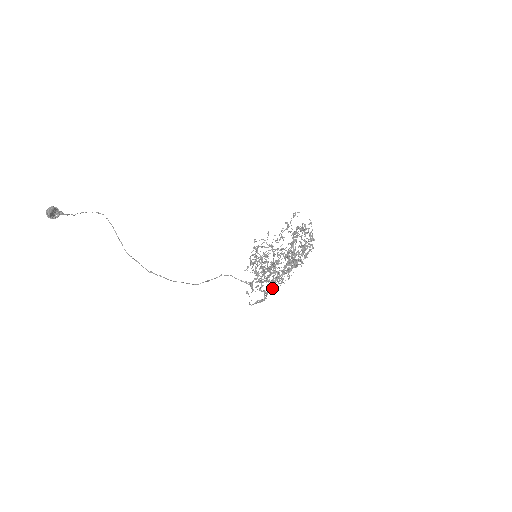
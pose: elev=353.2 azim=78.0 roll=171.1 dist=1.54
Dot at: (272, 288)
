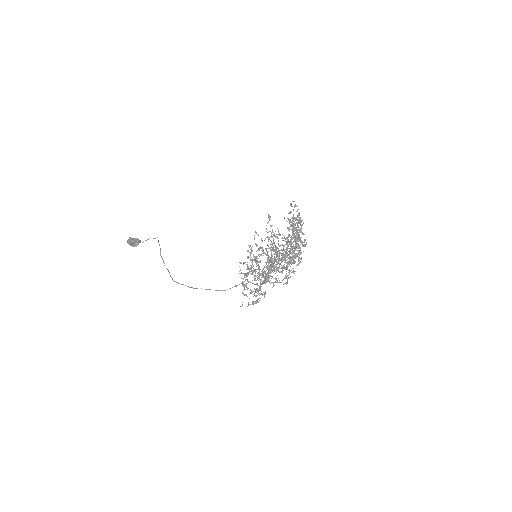
Dot at: occluded
